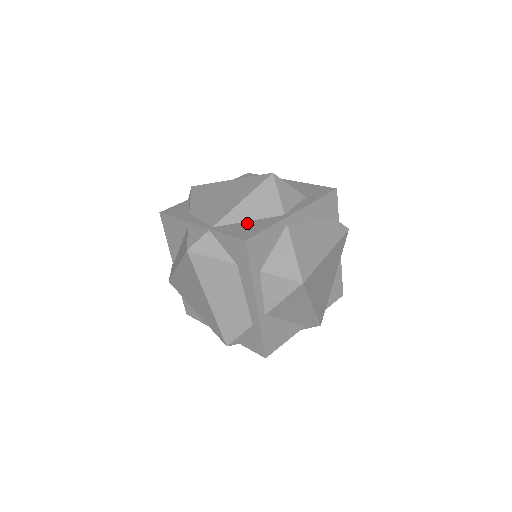
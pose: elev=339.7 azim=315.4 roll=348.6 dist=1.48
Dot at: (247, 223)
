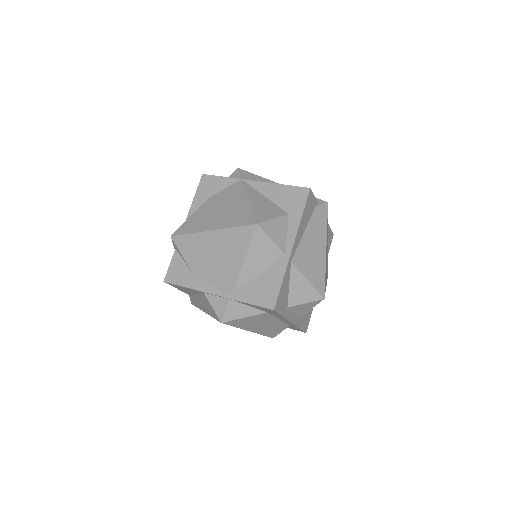
Dot at: (259, 280)
